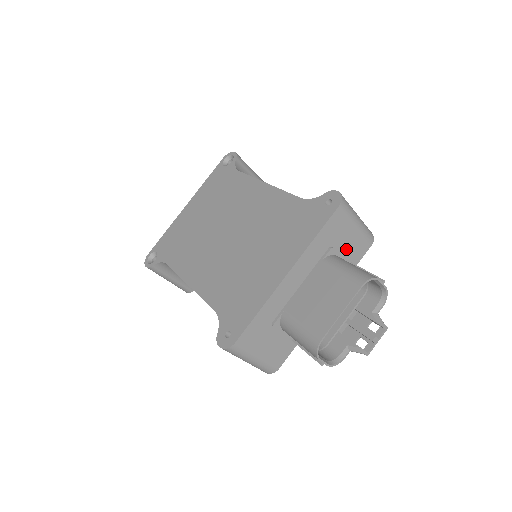
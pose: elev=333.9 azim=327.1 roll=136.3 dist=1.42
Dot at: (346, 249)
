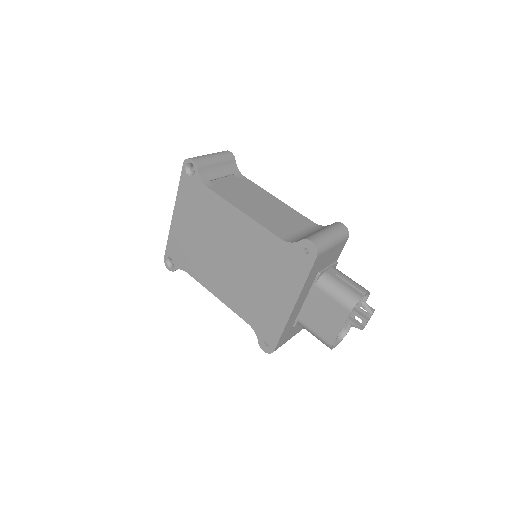
Dot at: (329, 260)
